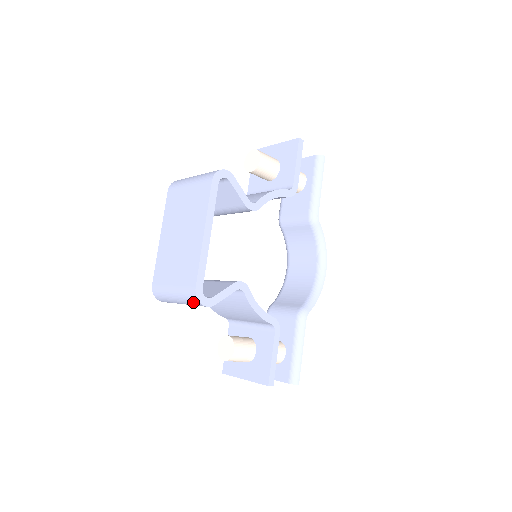
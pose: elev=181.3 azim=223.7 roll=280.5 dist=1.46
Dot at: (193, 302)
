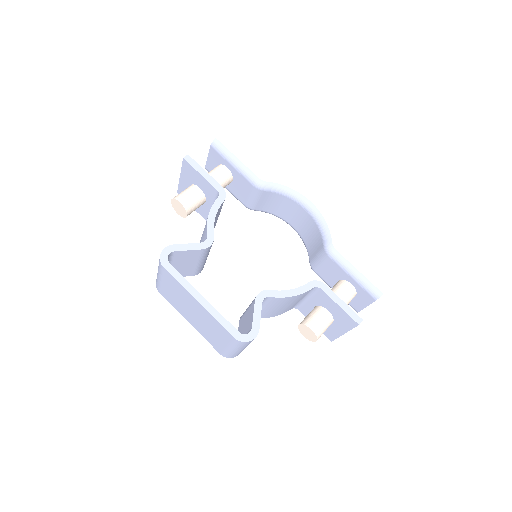
Dot at: (245, 344)
